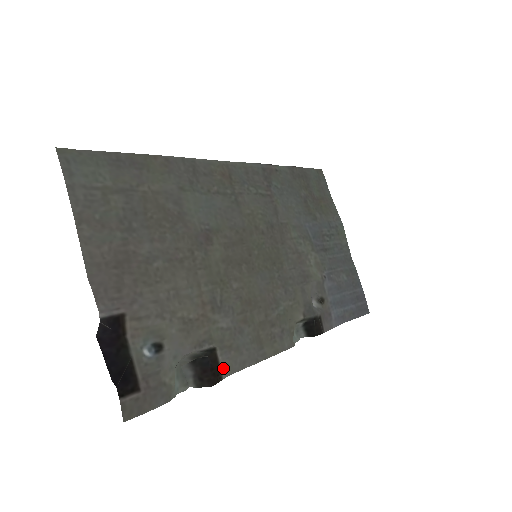
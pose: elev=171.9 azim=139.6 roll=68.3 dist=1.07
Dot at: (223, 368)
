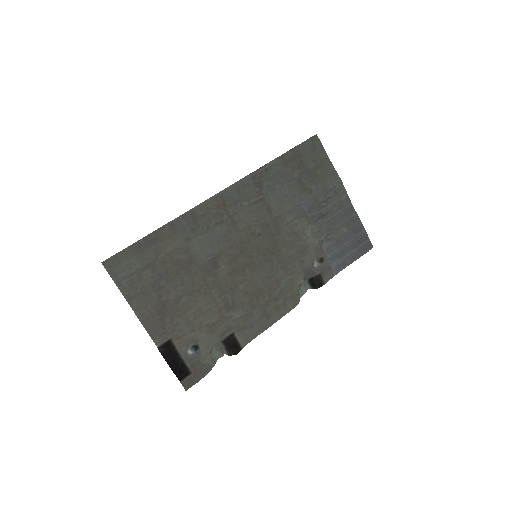
Dot at: (241, 342)
